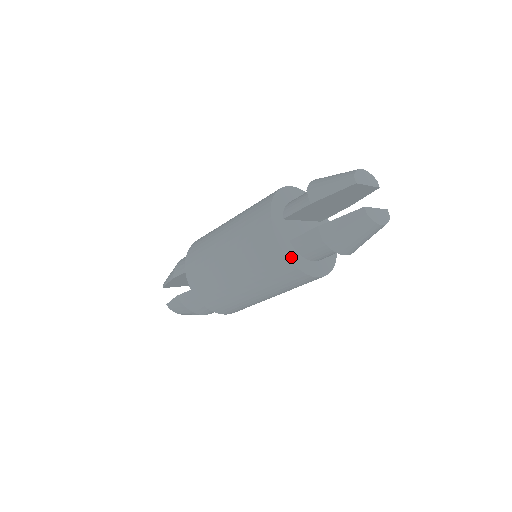
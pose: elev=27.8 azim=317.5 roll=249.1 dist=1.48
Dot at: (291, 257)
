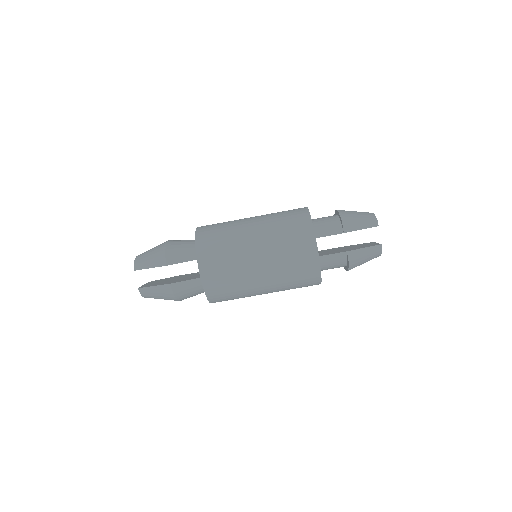
Dot at: (320, 270)
